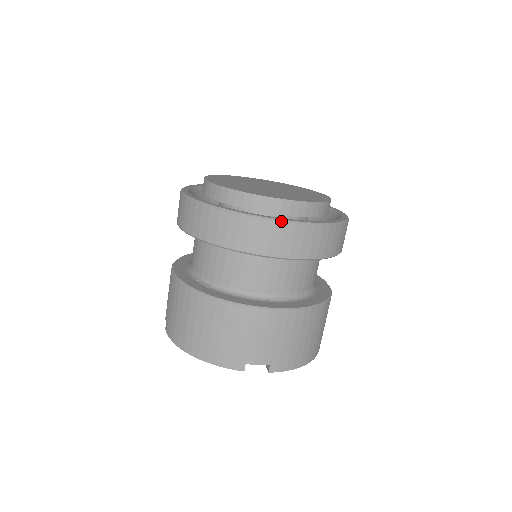
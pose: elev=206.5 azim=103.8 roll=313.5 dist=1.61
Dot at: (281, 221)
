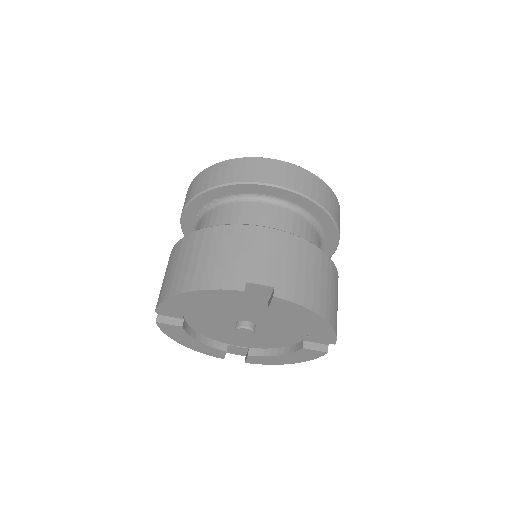
Dot at: (274, 159)
